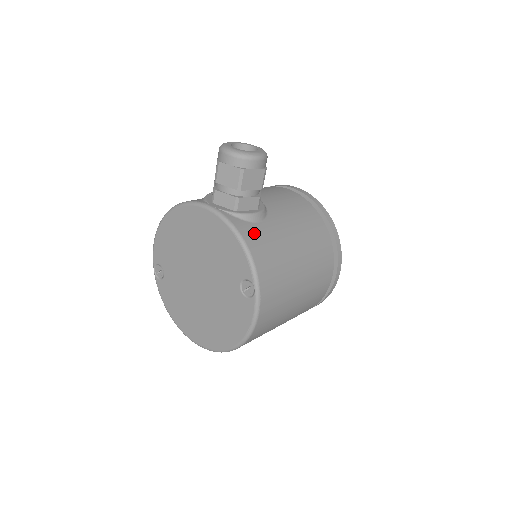
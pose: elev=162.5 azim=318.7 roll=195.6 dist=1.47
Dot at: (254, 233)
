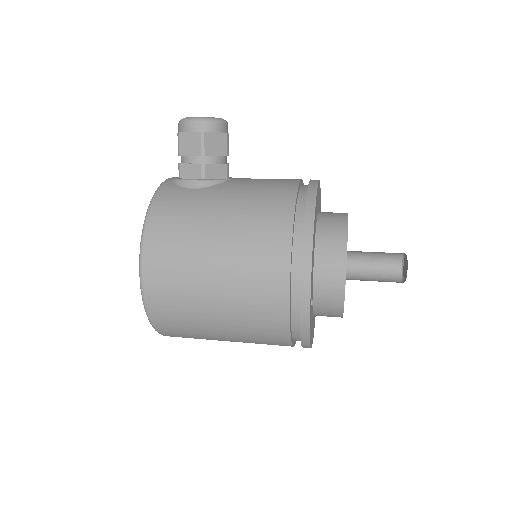
Dot at: (173, 194)
